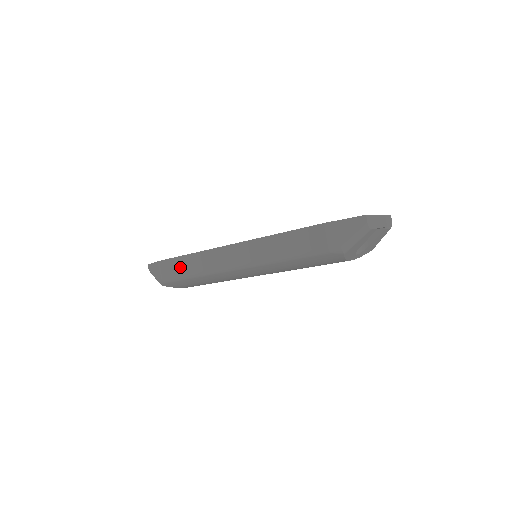
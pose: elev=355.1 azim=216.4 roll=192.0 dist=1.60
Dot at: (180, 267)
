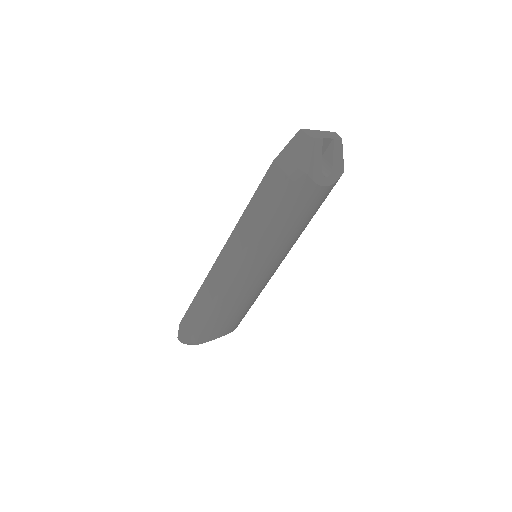
Dot at: (198, 311)
